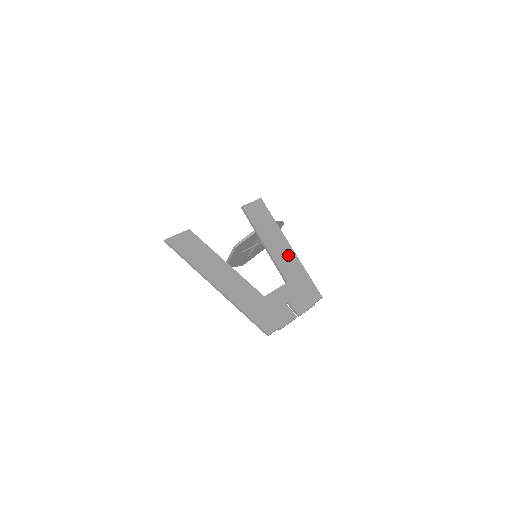
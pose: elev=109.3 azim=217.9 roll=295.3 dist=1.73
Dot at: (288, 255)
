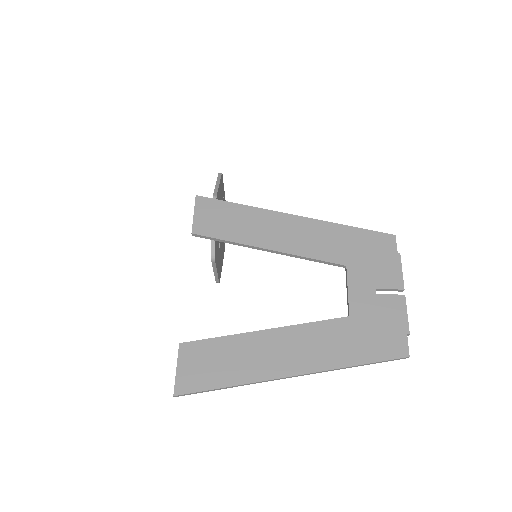
Dot at: (307, 231)
